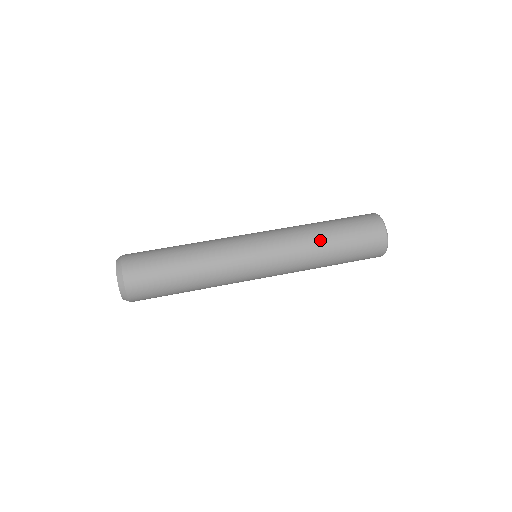
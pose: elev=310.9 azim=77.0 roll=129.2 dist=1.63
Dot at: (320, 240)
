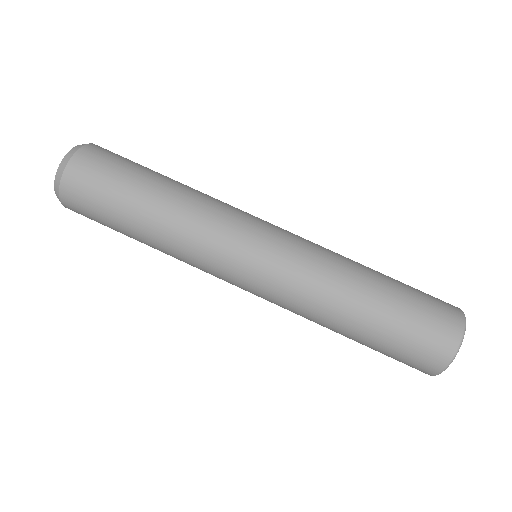
Dot at: (339, 318)
